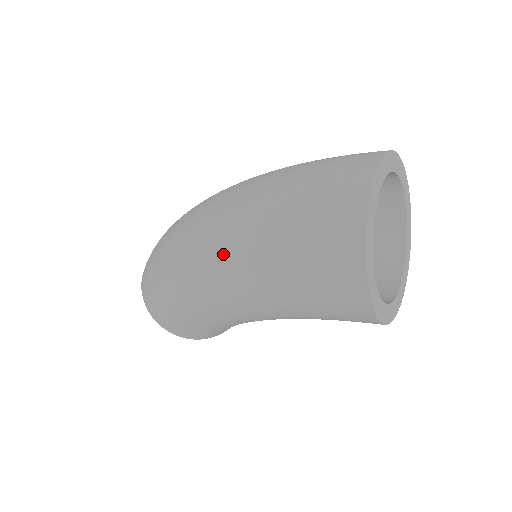
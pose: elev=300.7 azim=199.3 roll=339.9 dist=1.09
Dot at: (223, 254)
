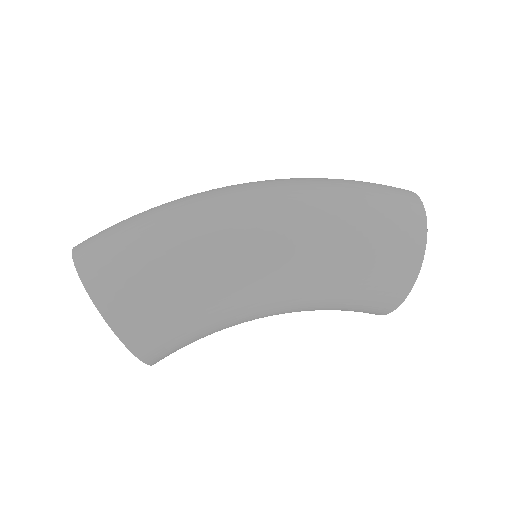
Dot at: (297, 192)
